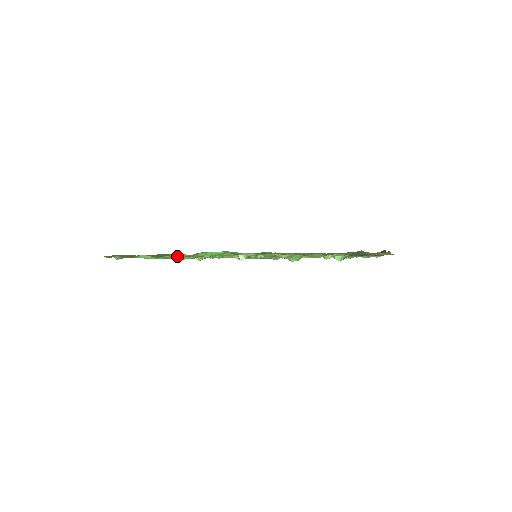
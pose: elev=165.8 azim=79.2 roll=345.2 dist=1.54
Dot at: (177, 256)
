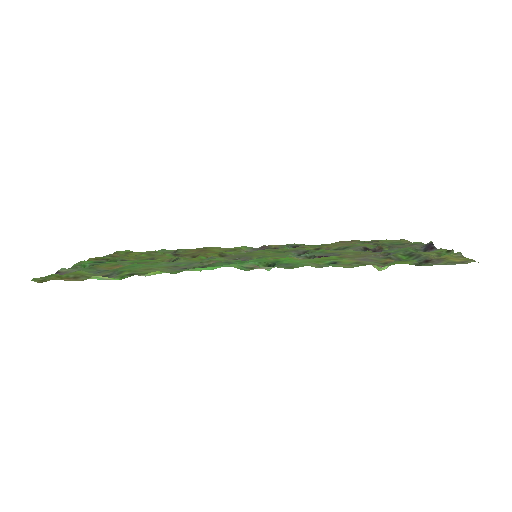
Dot at: (152, 274)
